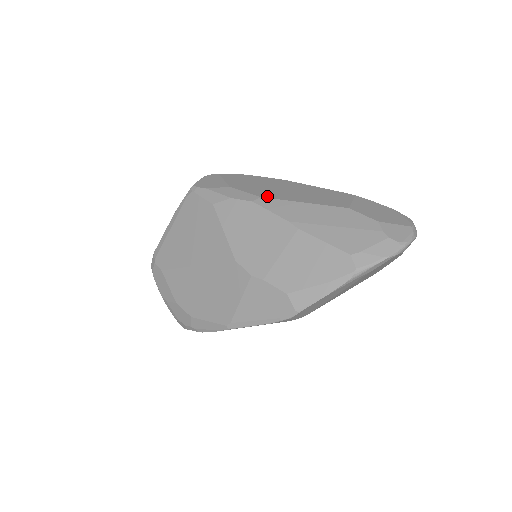
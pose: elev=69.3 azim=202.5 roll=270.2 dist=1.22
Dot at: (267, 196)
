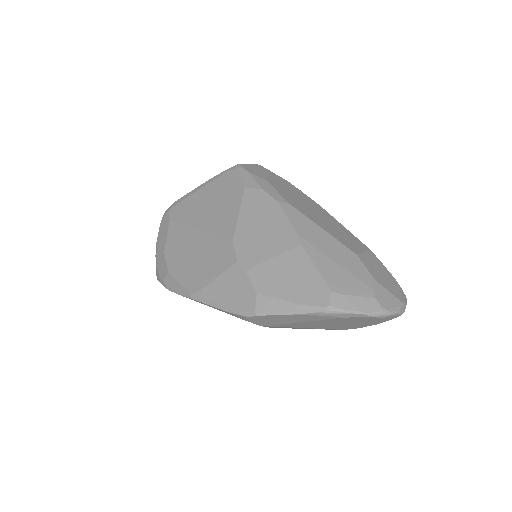
Dot at: (294, 205)
